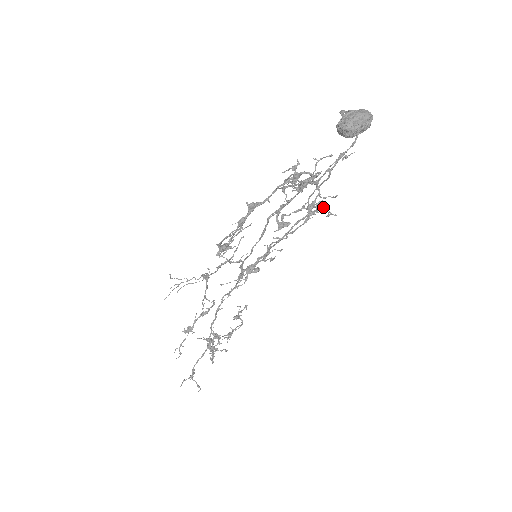
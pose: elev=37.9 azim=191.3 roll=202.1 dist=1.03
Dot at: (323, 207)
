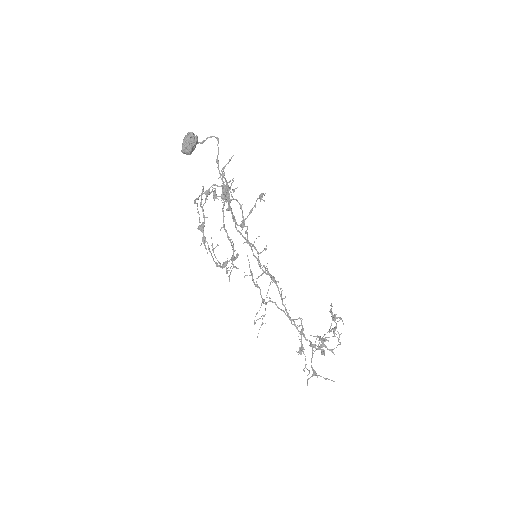
Dot at: (264, 195)
